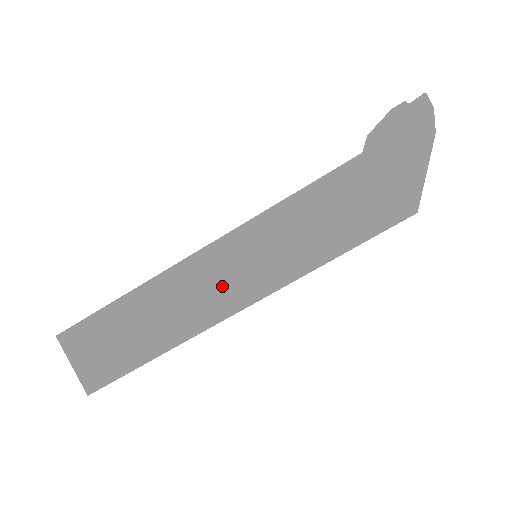
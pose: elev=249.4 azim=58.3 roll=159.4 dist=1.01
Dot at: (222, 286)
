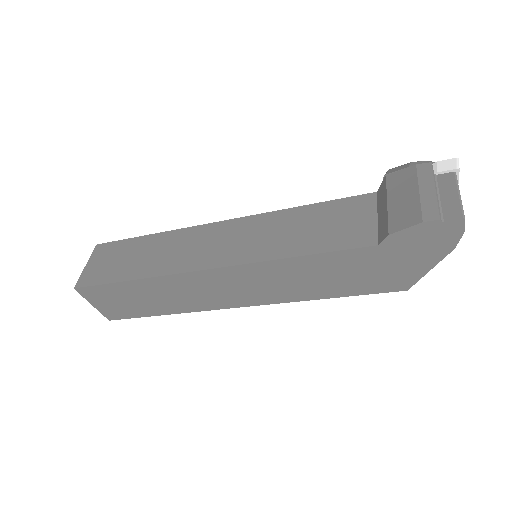
Dot at: (224, 293)
